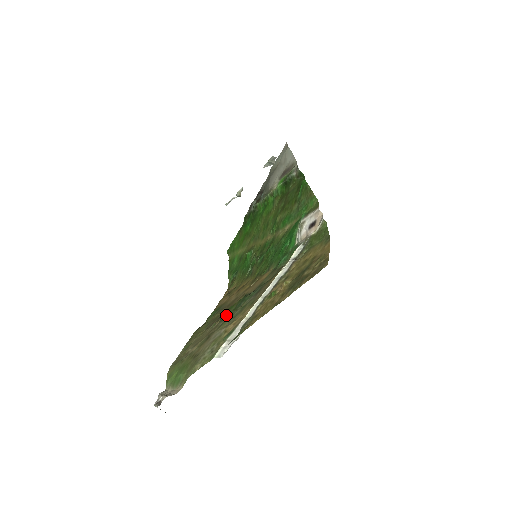
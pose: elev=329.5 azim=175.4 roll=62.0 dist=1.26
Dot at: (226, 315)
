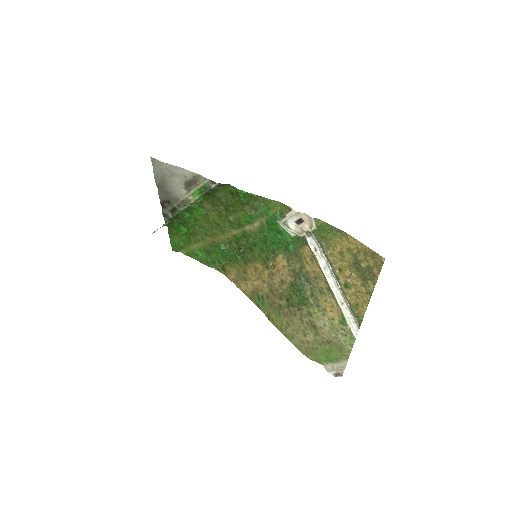
Dot at: (300, 306)
